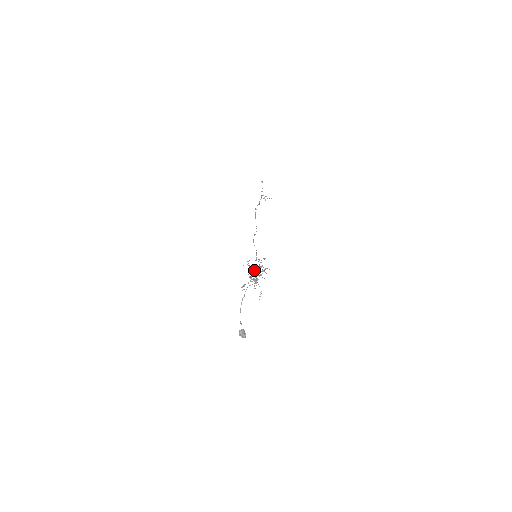
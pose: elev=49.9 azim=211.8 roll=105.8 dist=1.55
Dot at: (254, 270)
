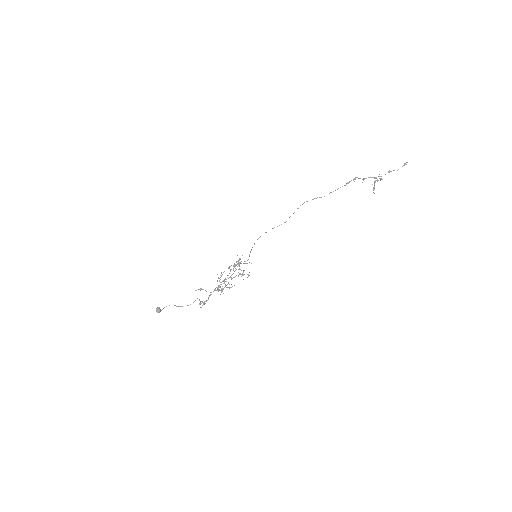
Dot at: occluded
